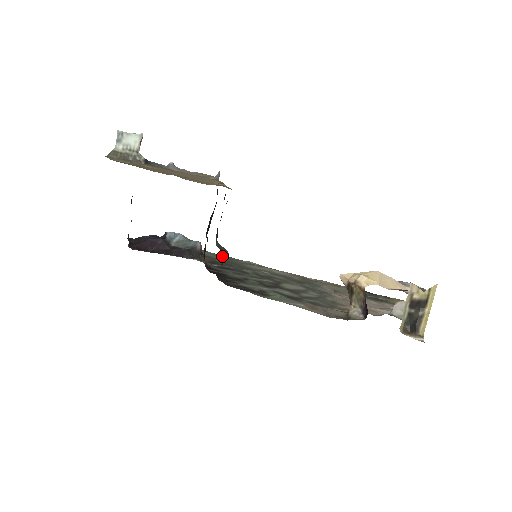
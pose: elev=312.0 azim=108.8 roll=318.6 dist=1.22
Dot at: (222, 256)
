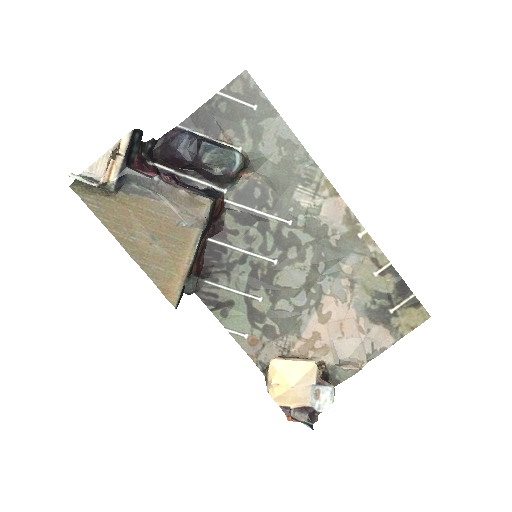
Dot at: (289, 144)
